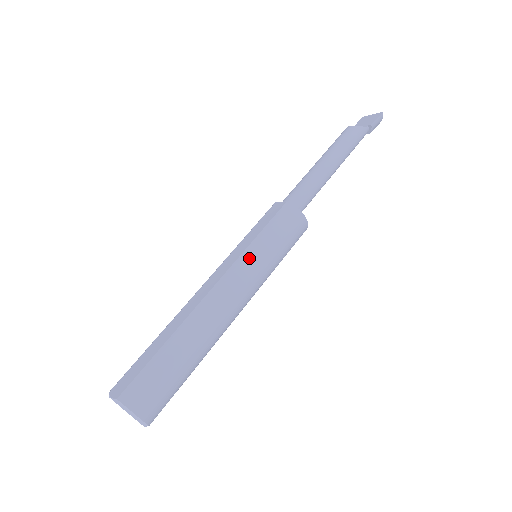
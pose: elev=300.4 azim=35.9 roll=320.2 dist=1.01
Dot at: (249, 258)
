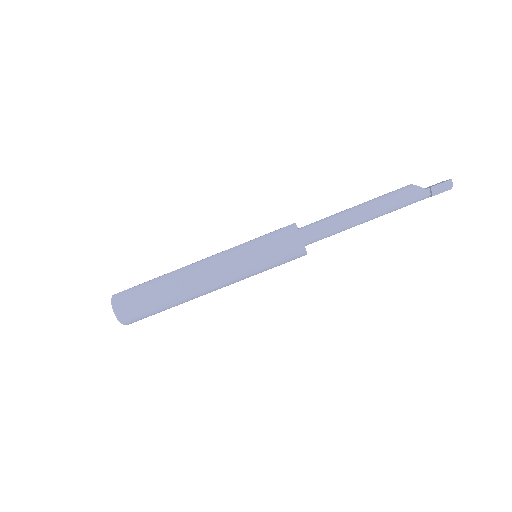
Dot at: (238, 250)
